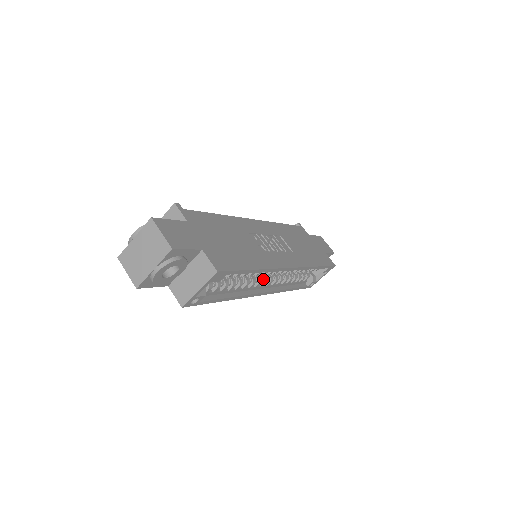
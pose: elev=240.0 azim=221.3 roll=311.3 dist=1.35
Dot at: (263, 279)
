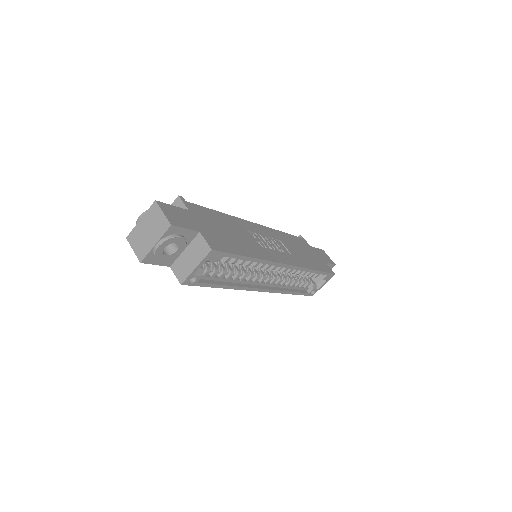
Dot at: (261, 275)
